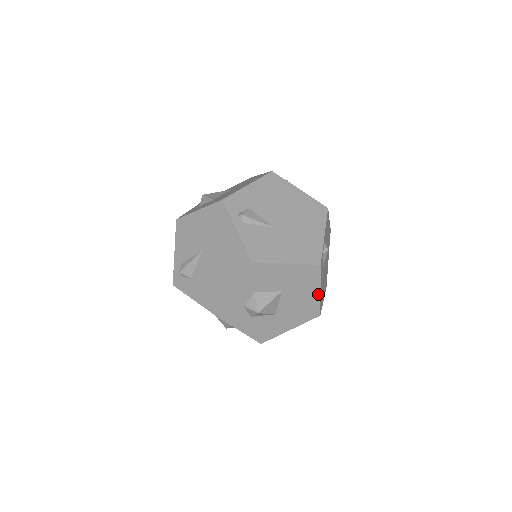
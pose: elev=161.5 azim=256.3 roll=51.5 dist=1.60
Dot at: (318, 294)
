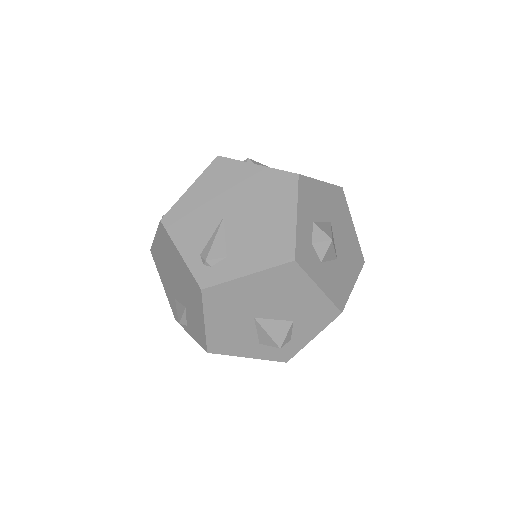
Dot at: (353, 229)
